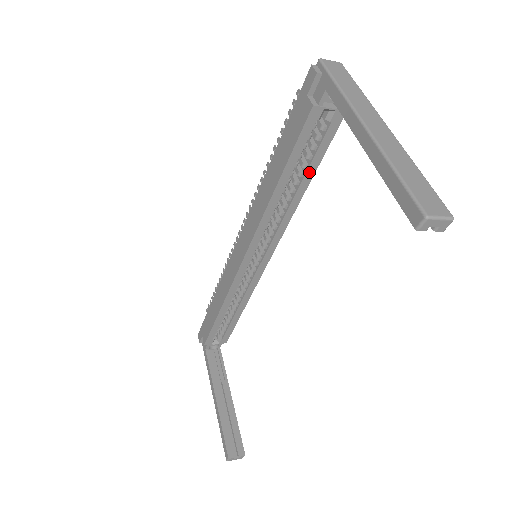
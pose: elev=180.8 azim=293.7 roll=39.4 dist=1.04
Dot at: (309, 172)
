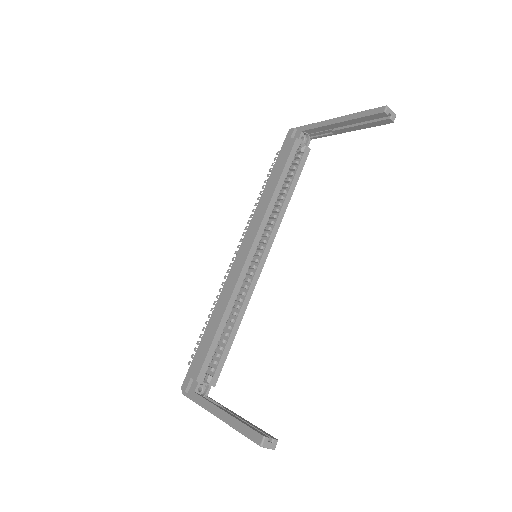
Dot at: (293, 185)
